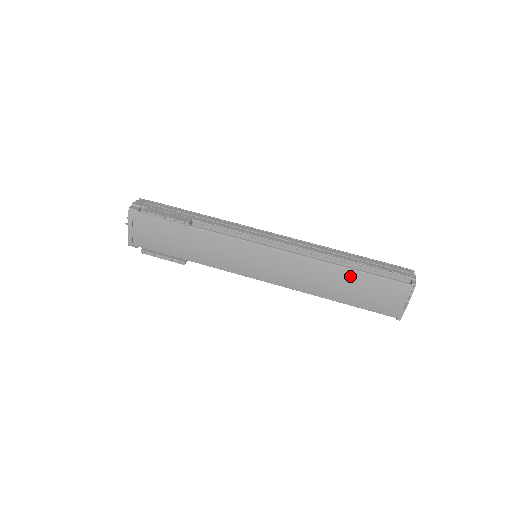
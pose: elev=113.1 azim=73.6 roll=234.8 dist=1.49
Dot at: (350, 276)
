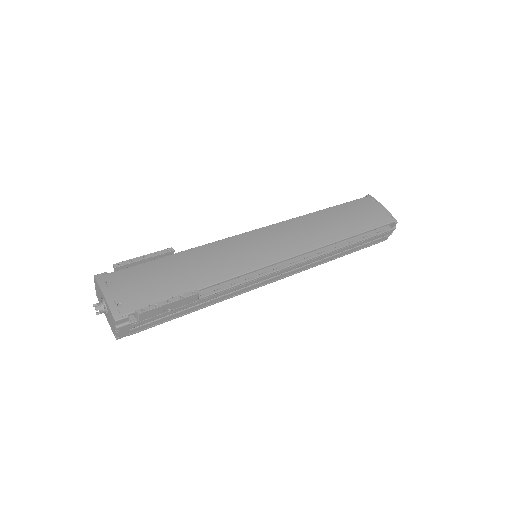
Dot at: (331, 212)
